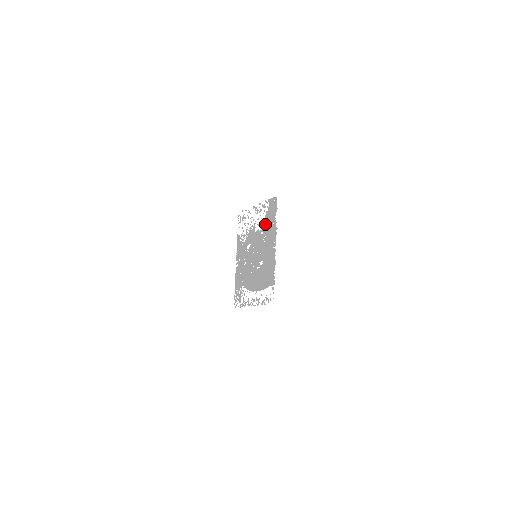
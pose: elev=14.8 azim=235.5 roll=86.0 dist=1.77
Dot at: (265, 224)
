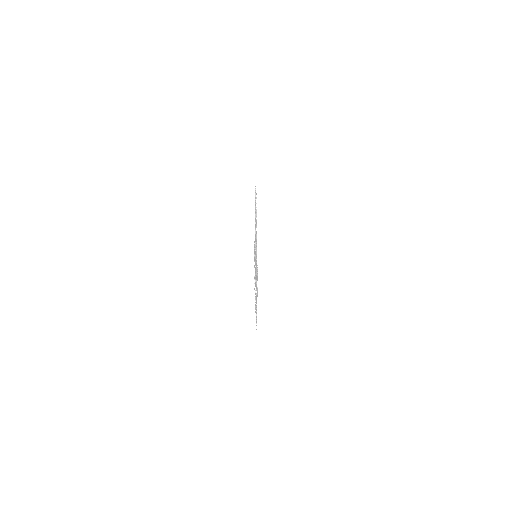
Dot at: occluded
